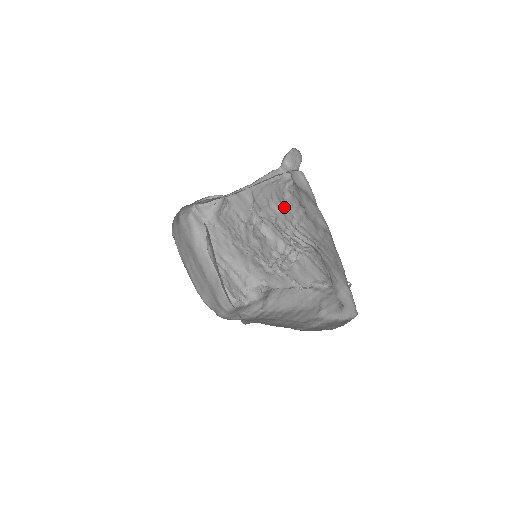
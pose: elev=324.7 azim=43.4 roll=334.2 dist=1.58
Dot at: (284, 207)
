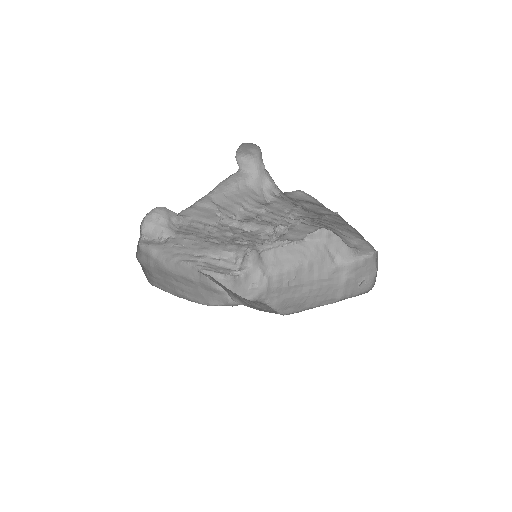
Dot at: (269, 208)
